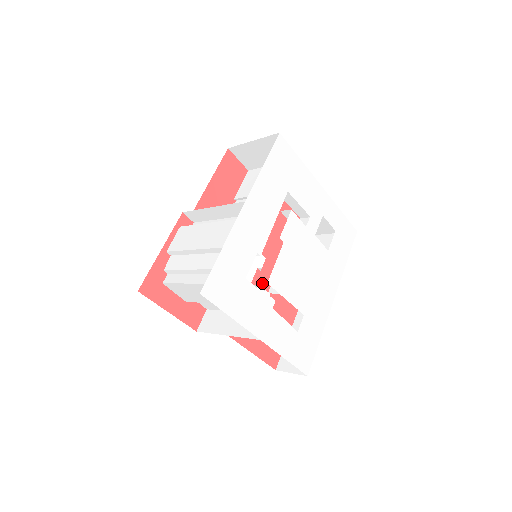
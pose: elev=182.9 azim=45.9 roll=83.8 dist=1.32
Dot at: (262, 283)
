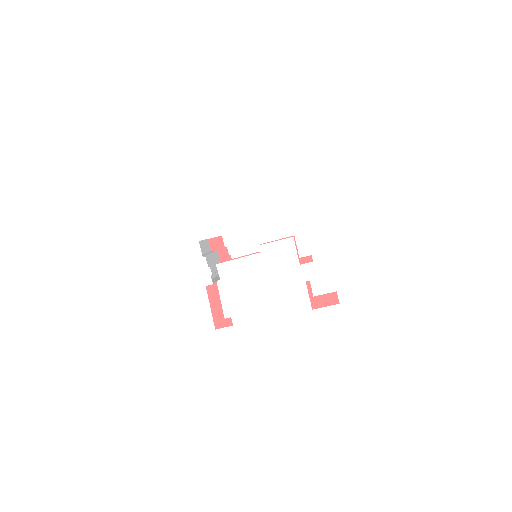
Dot at: occluded
